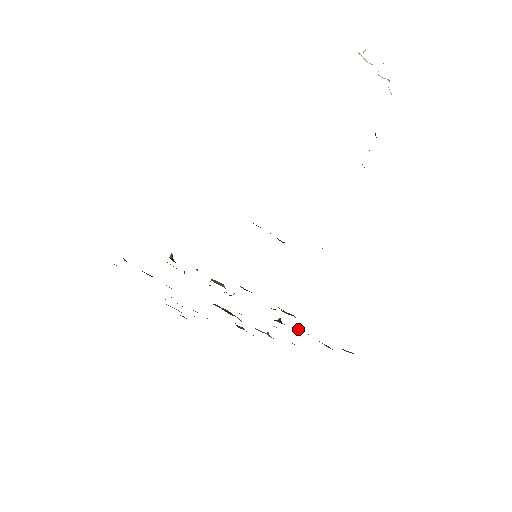
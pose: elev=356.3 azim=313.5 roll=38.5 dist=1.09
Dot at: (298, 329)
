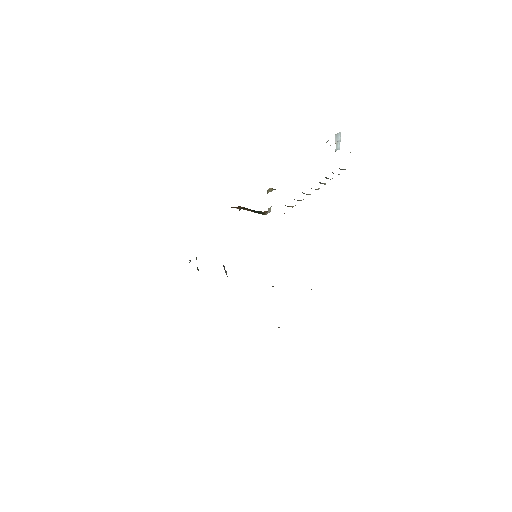
Dot at: occluded
